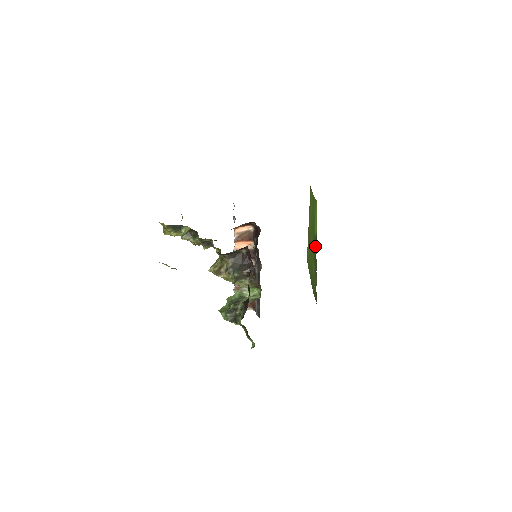
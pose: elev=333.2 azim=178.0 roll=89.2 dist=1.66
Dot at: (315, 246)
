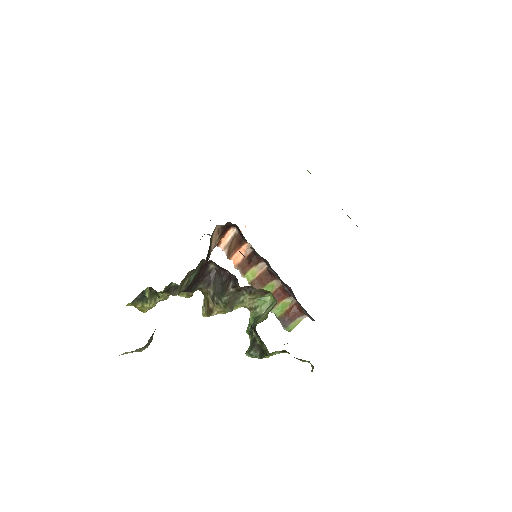
Dot at: occluded
